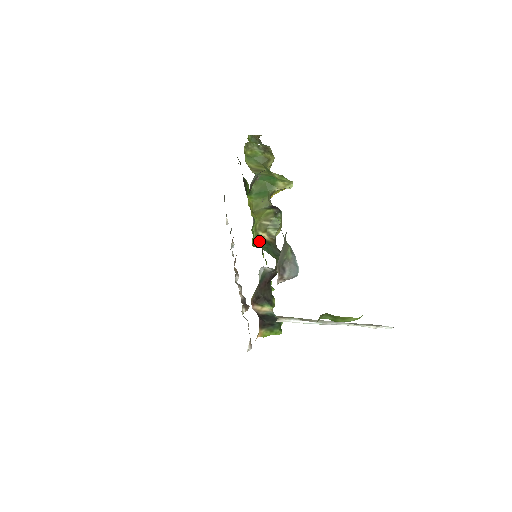
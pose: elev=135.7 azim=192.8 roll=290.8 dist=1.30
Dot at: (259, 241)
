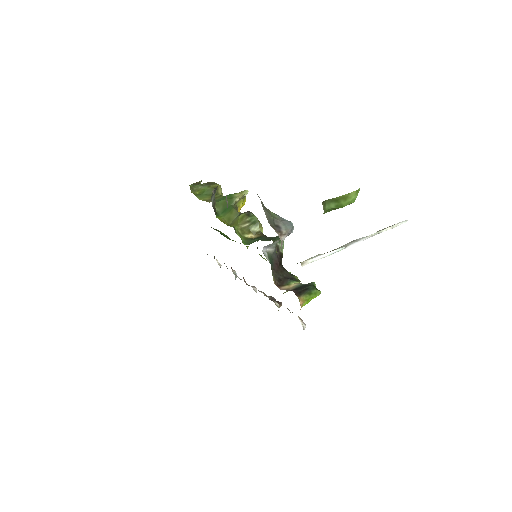
Dot at: (249, 240)
